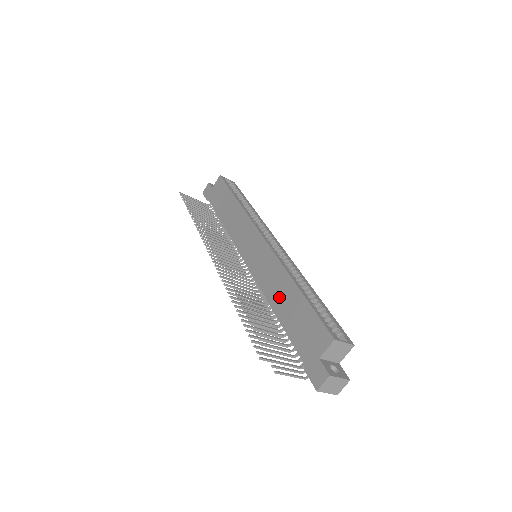
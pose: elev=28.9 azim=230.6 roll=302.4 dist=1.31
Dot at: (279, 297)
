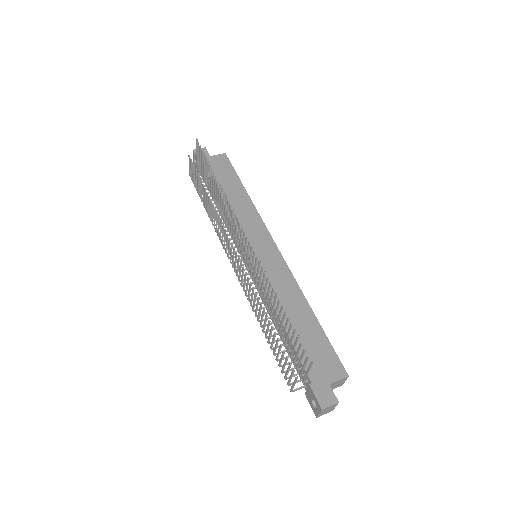
Dot at: (290, 311)
